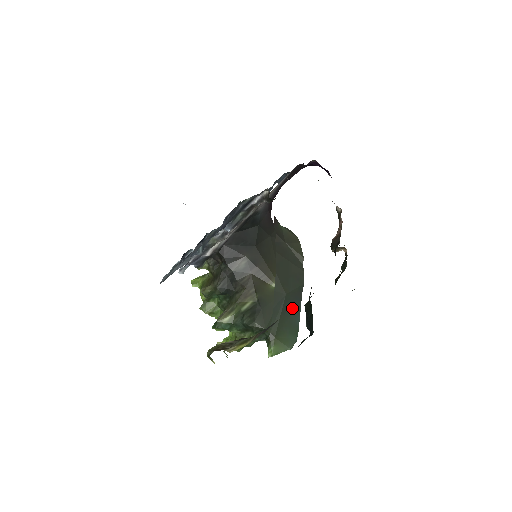
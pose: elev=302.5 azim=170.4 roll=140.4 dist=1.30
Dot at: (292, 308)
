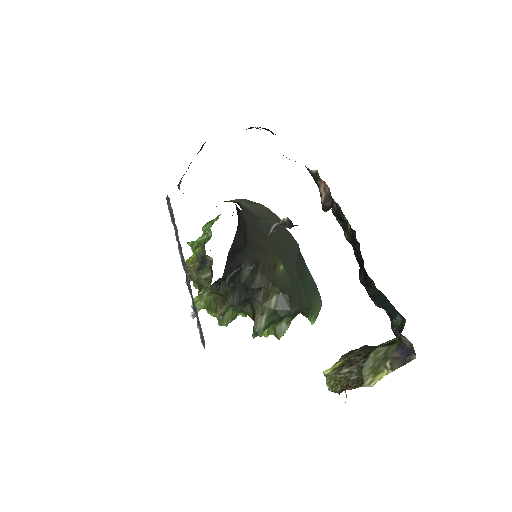
Dot at: (304, 273)
